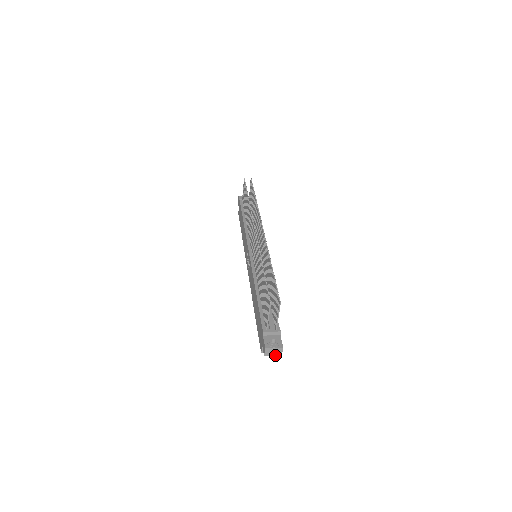
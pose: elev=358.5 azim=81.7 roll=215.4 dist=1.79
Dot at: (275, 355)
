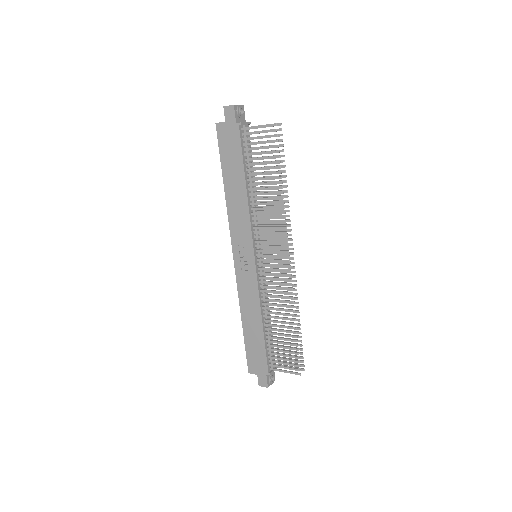
Dot at: occluded
